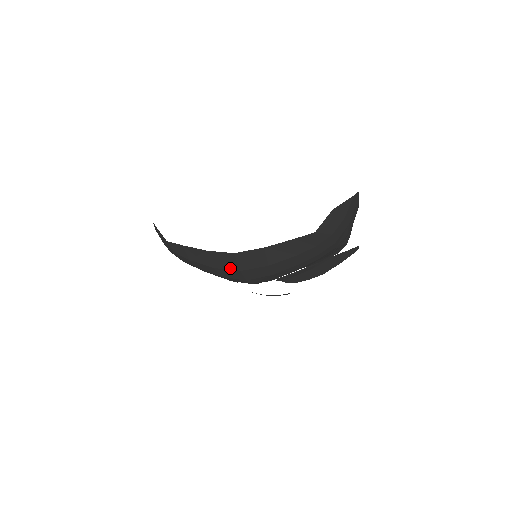
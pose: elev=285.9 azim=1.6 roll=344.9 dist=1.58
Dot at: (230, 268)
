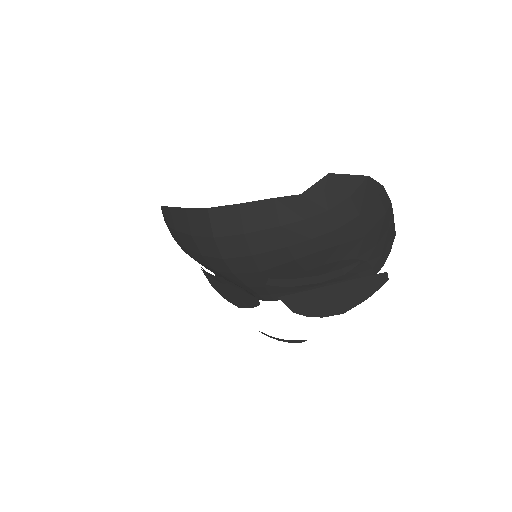
Dot at: (205, 234)
